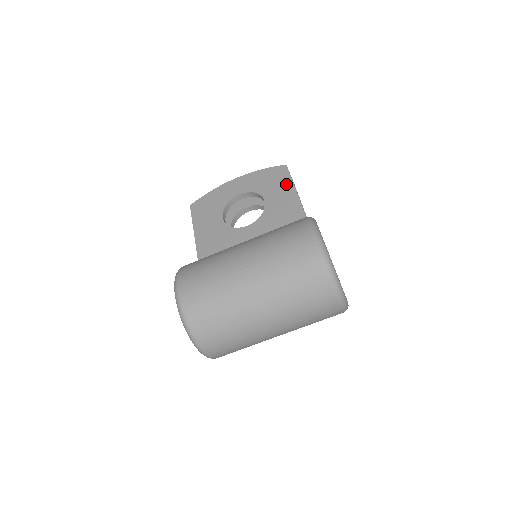
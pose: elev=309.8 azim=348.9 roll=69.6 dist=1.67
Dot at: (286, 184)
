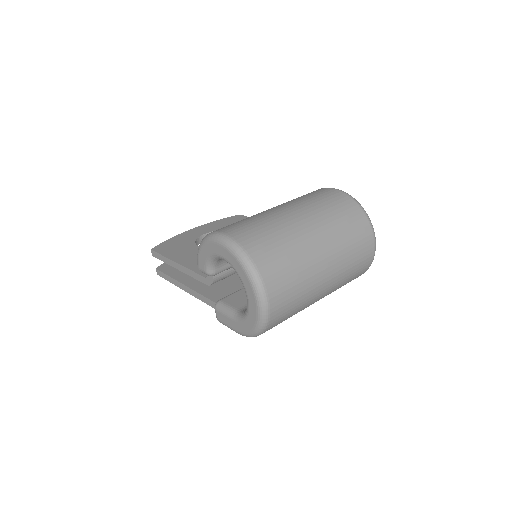
Dot at: occluded
